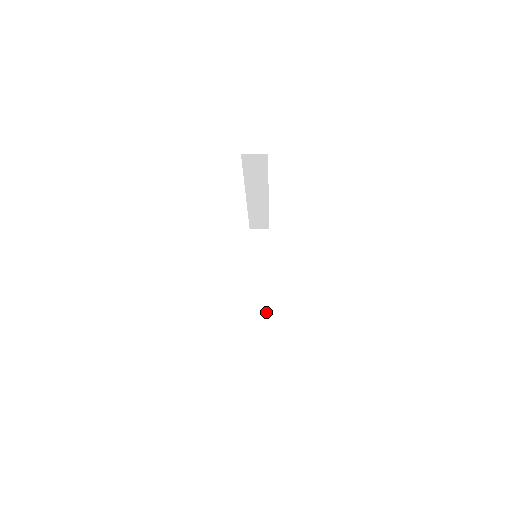
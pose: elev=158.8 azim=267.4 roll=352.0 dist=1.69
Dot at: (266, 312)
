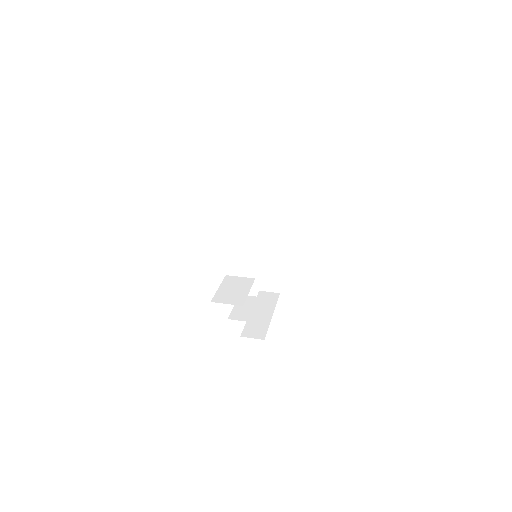
Dot at: (279, 263)
